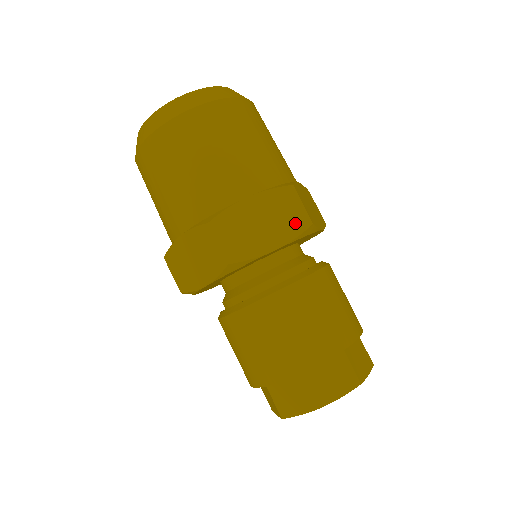
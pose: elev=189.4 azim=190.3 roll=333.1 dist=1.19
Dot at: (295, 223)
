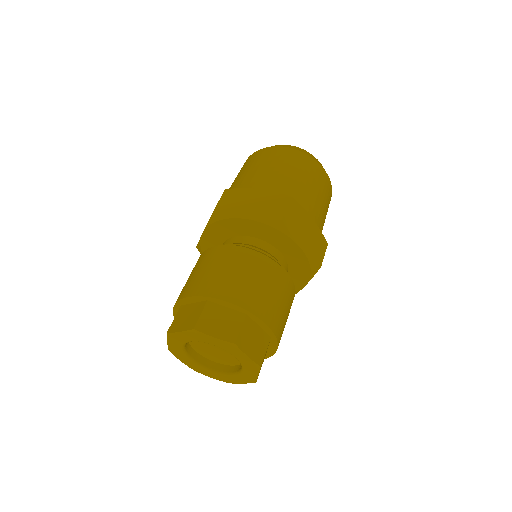
Dot at: (316, 255)
